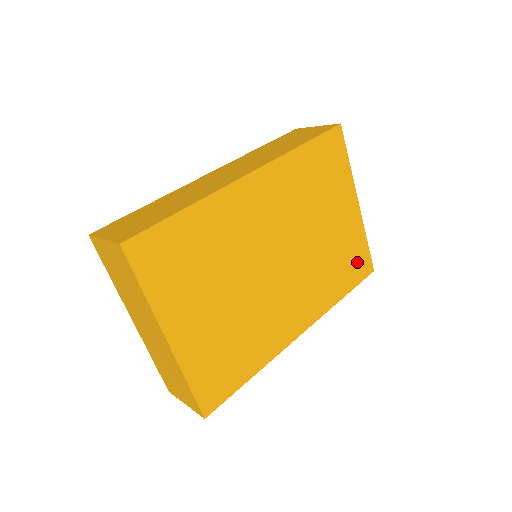
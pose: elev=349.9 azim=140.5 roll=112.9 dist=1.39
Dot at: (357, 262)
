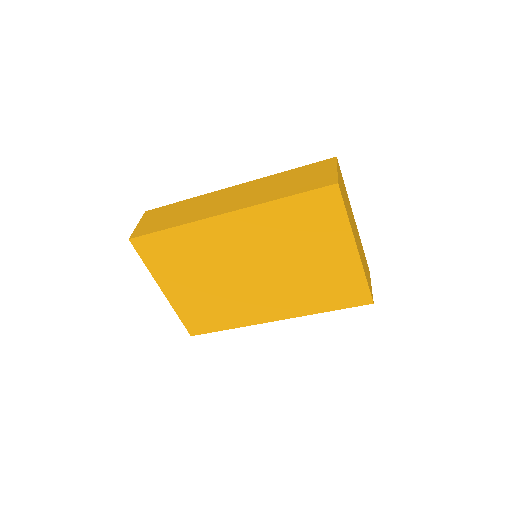
Dot at: (349, 292)
